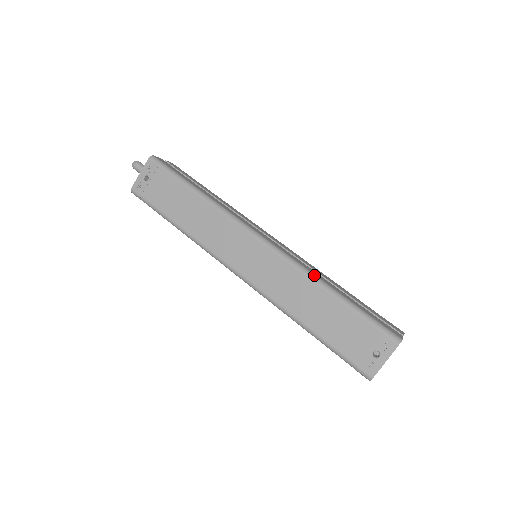
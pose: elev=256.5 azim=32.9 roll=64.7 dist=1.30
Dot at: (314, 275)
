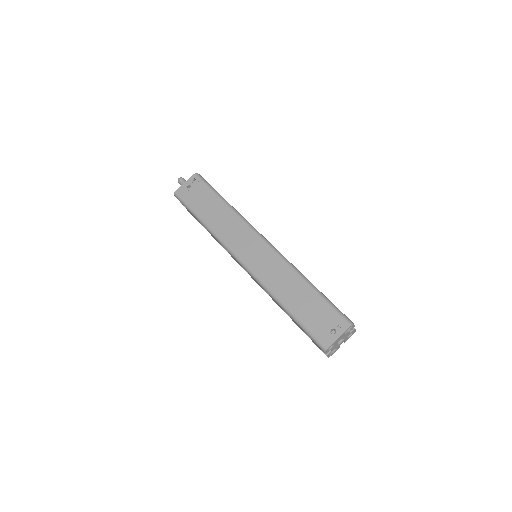
Dot at: (298, 270)
